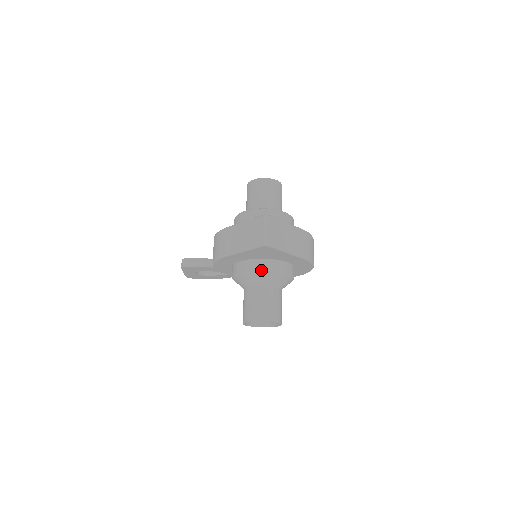
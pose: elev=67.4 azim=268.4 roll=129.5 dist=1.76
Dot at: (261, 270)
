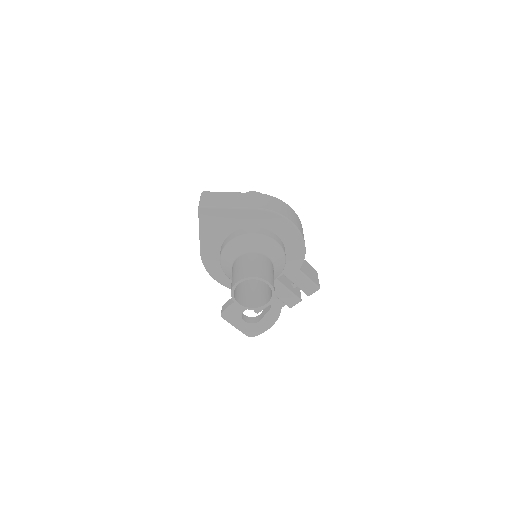
Dot at: (227, 243)
